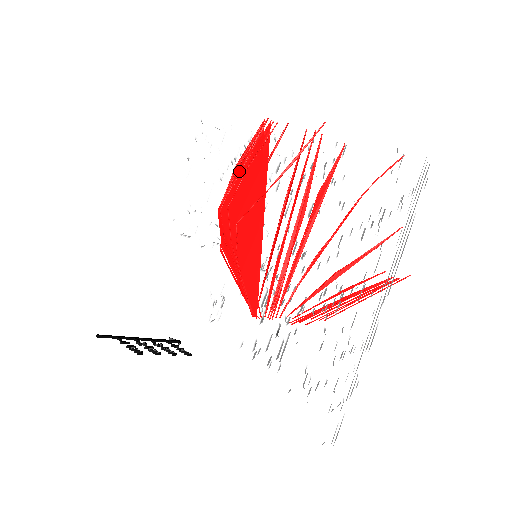
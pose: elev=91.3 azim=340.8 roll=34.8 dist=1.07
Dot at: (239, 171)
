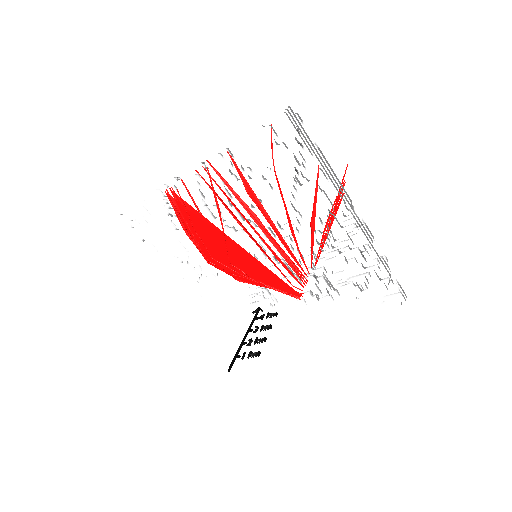
Dot at: (191, 233)
